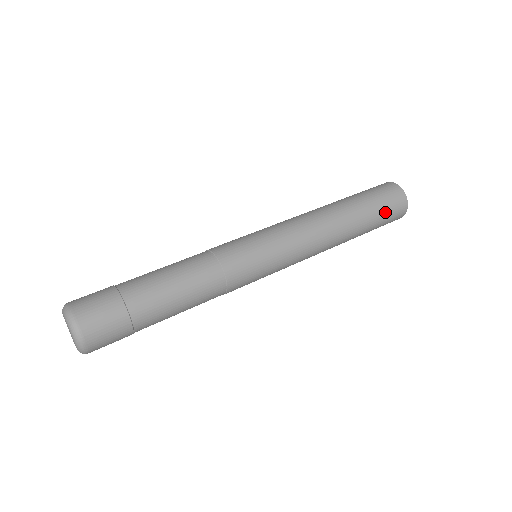
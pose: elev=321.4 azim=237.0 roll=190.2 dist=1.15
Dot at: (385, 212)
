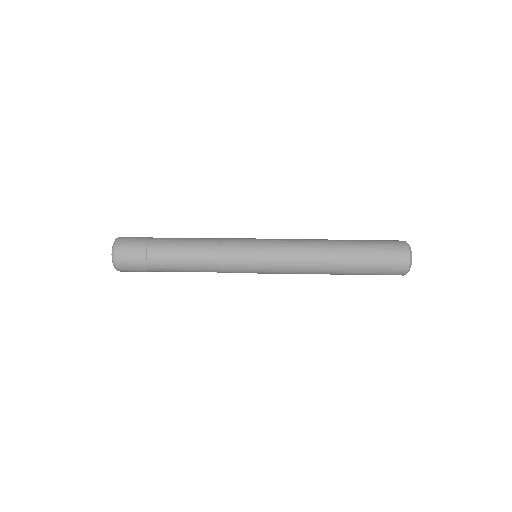
Dot at: (381, 263)
